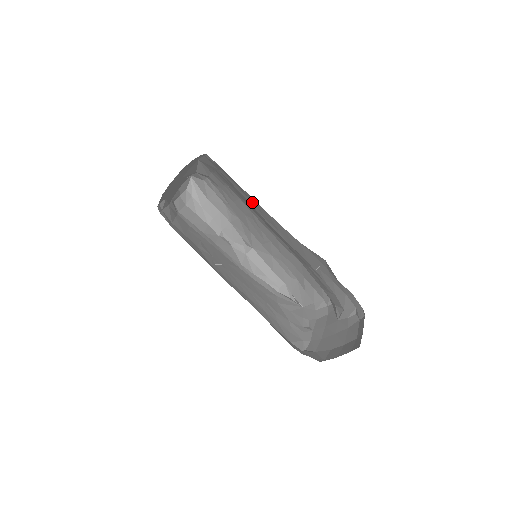
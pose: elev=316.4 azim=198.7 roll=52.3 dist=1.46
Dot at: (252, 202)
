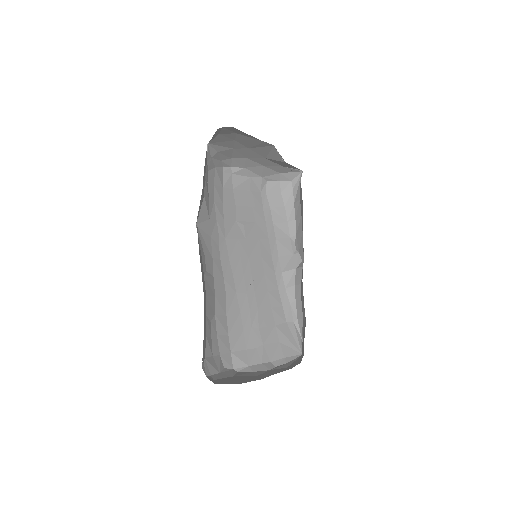
Dot at: occluded
